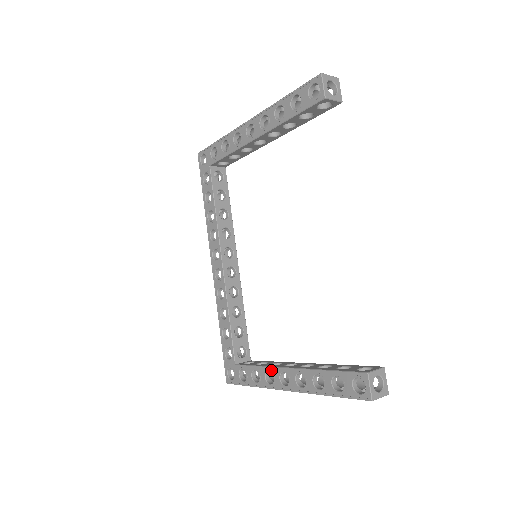
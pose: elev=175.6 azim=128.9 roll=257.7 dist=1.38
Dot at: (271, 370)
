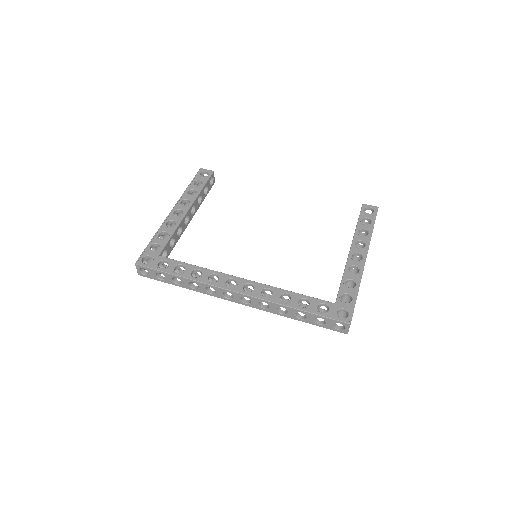
Dot at: (348, 265)
